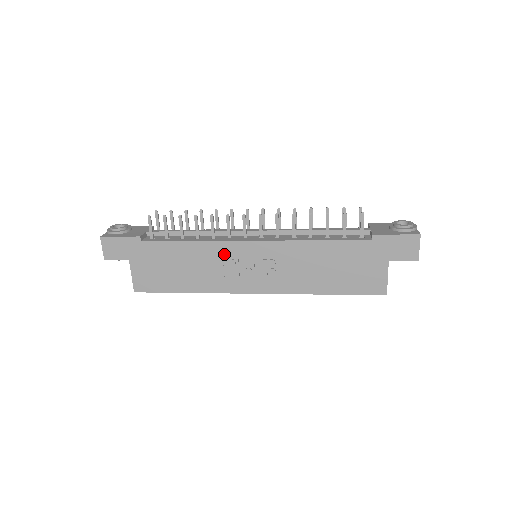
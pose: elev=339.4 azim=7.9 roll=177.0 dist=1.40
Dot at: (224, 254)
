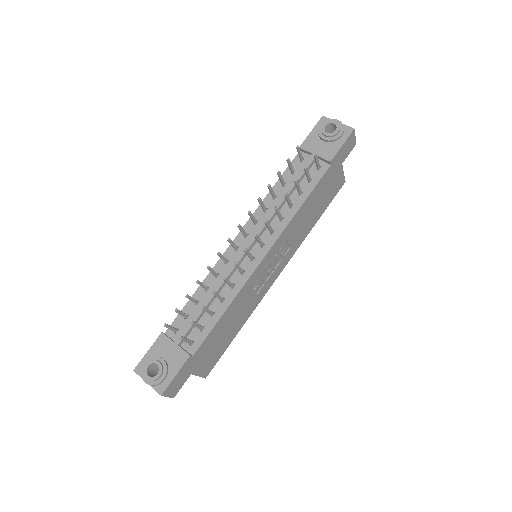
Dot at: (251, 286)
